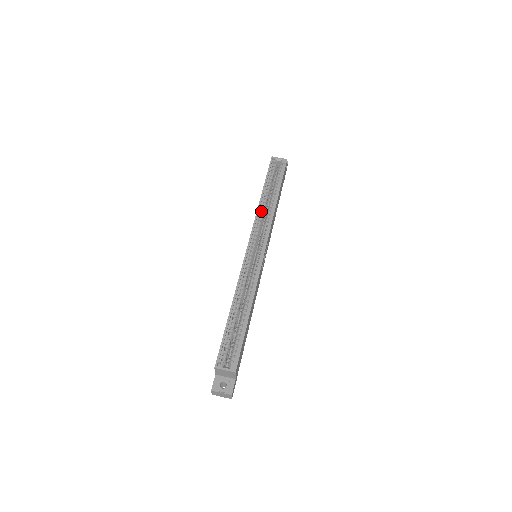
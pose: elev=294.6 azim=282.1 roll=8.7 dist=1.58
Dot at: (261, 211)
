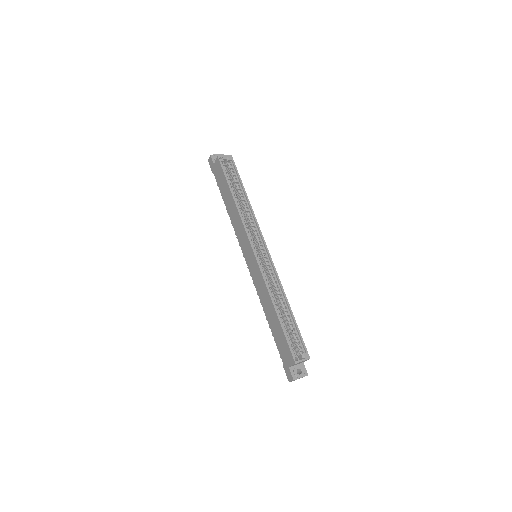
Dot at: (242, 214)
